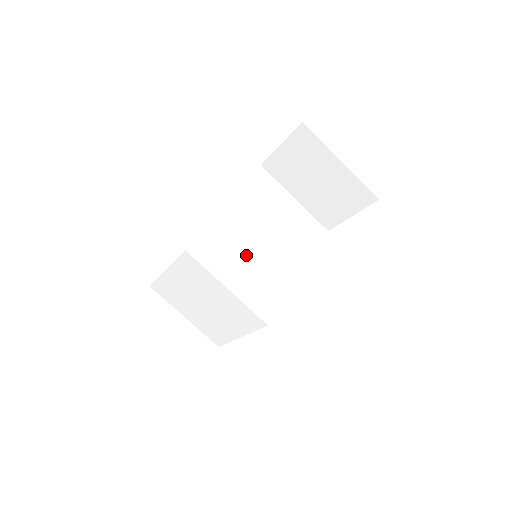
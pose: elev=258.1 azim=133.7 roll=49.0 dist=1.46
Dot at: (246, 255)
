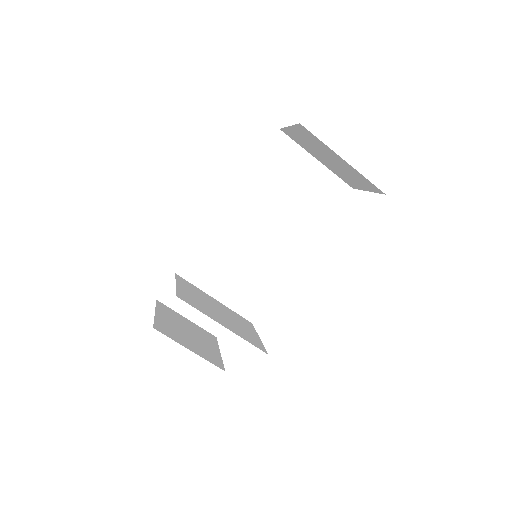
Dot at: (260, 231)
